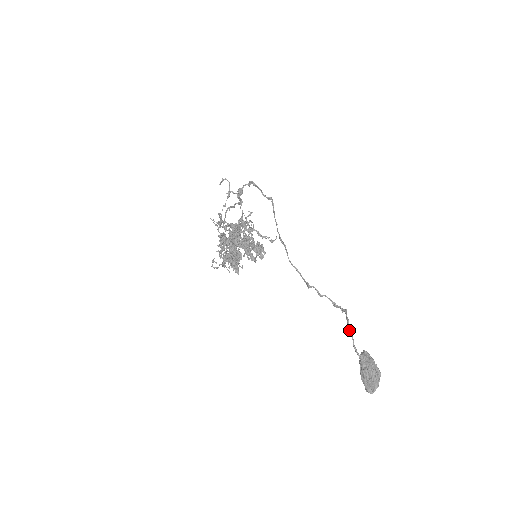
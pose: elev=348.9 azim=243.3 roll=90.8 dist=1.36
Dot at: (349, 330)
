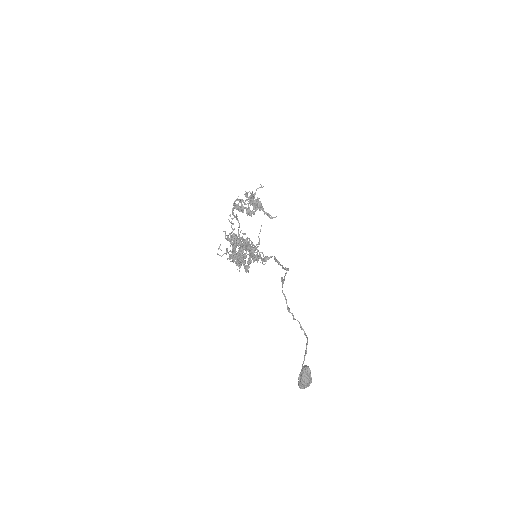
Dot at: (304, 359)
